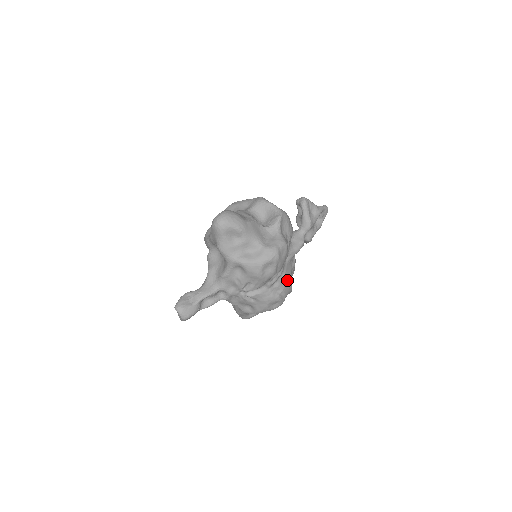
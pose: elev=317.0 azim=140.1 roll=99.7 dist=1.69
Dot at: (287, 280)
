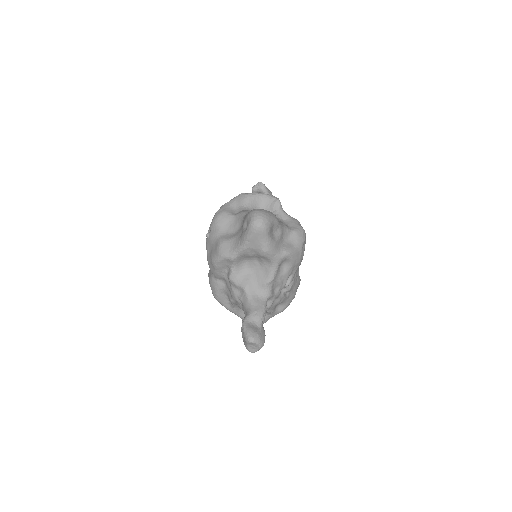
Dot at: occluded
